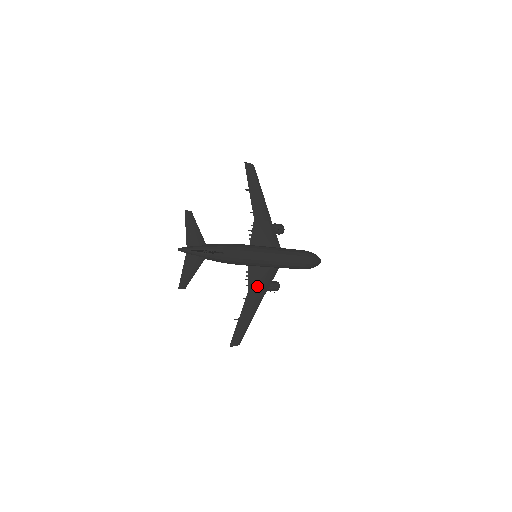
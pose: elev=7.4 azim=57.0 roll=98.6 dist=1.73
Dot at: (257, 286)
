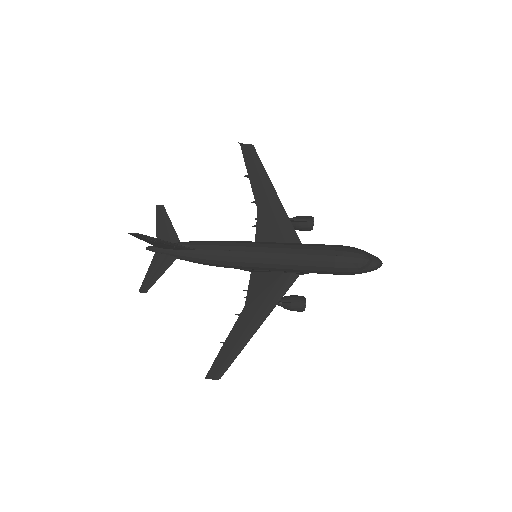
Dot at: (259, 298)
